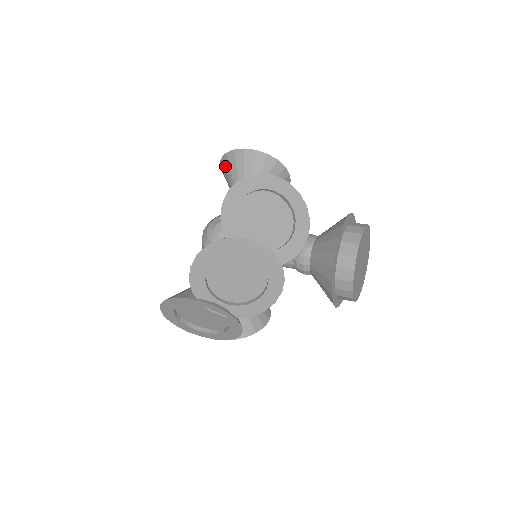
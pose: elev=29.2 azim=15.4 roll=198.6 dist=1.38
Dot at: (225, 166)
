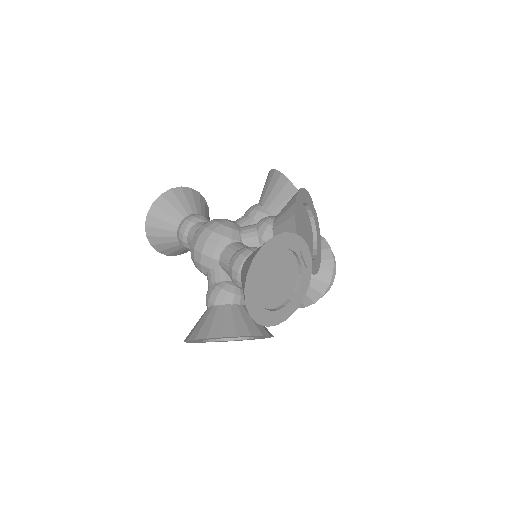
Dot at: (170, 200)
